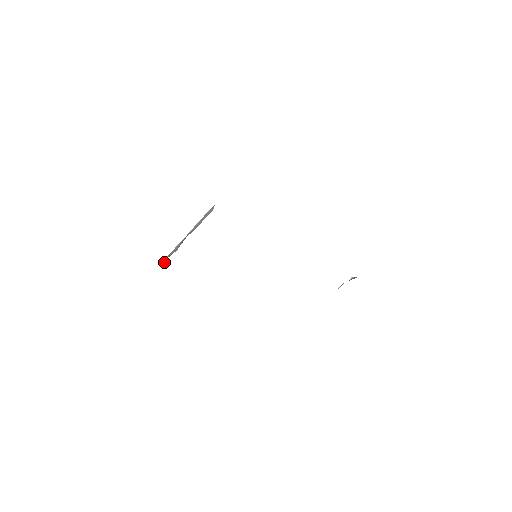
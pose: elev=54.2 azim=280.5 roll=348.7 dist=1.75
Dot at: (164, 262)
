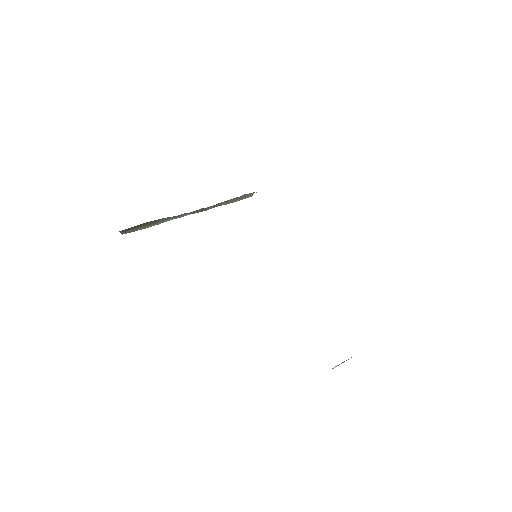
Dot at: occluded
